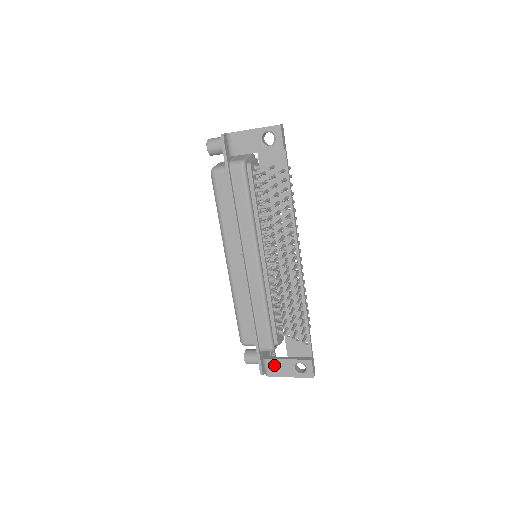
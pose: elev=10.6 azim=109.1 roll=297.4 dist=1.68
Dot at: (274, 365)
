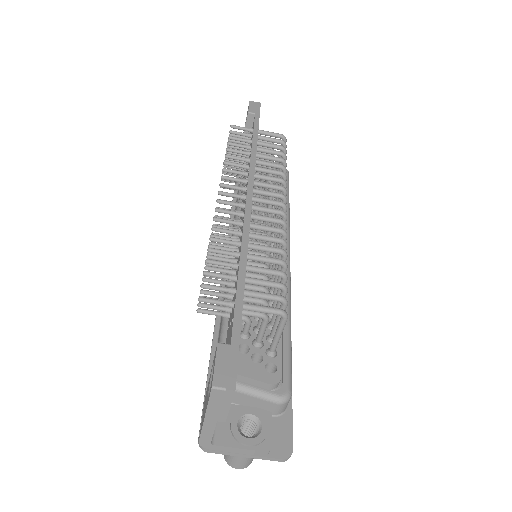
Dot at: occluded
